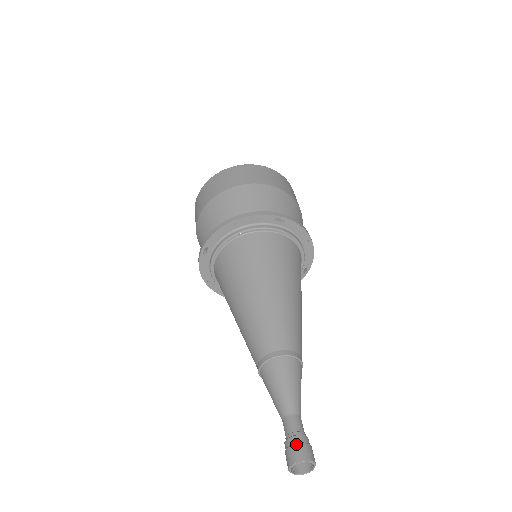
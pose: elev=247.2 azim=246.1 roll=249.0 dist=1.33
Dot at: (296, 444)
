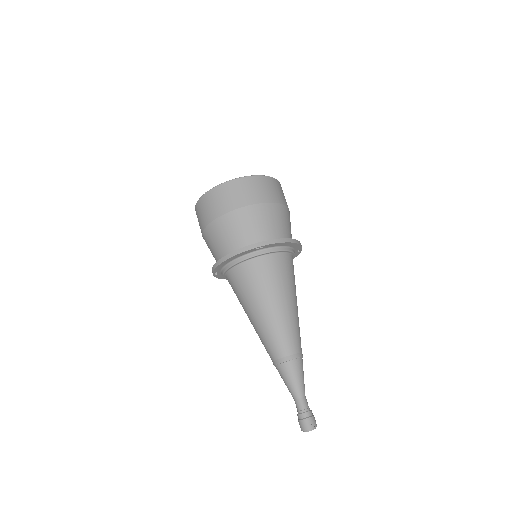
Dot at: (302, 420)
